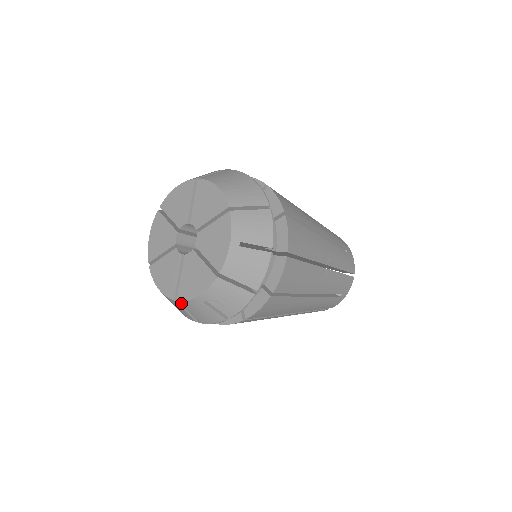
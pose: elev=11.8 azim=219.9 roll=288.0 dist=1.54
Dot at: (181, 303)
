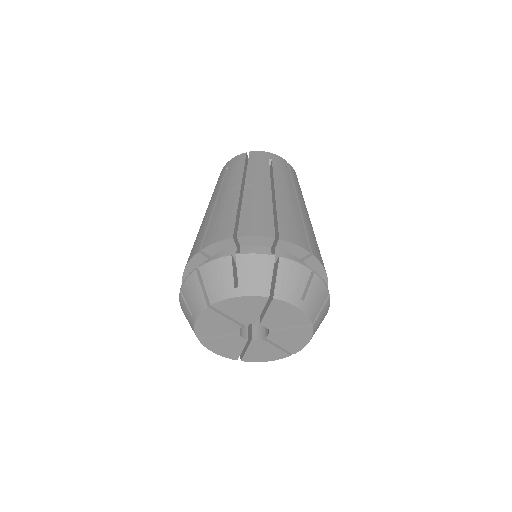
Dot at: (297, 351)
